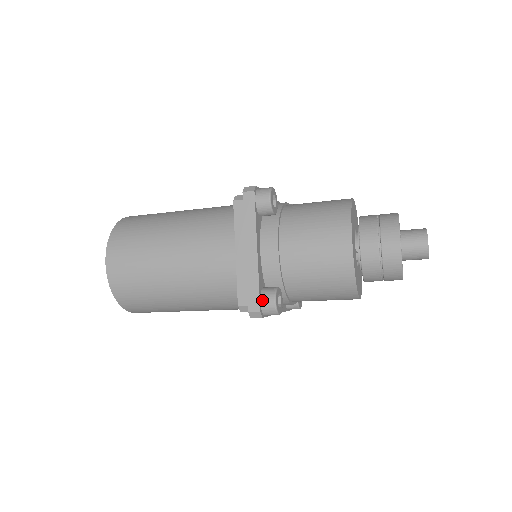
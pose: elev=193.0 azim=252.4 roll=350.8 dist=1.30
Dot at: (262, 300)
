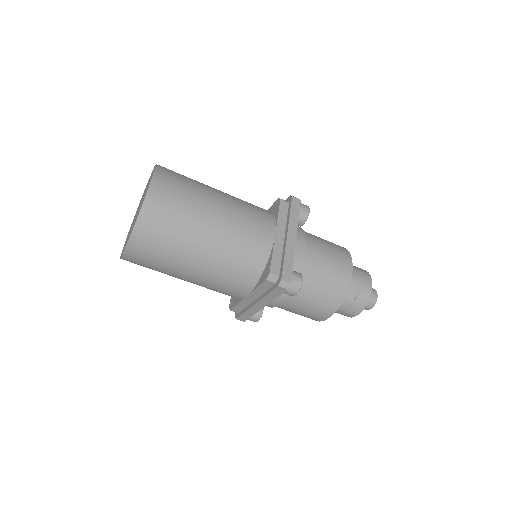
Dot at: (293, 275)
